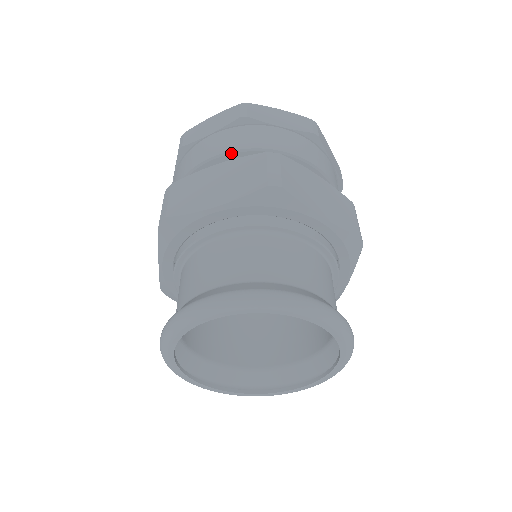
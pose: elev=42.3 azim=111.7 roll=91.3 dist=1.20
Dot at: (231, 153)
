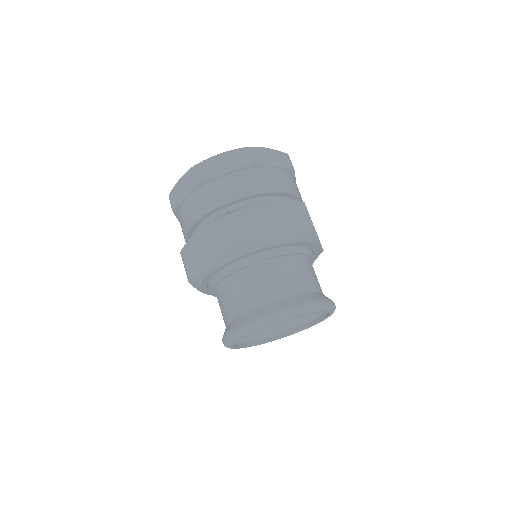
Dot at: (204, 215)
